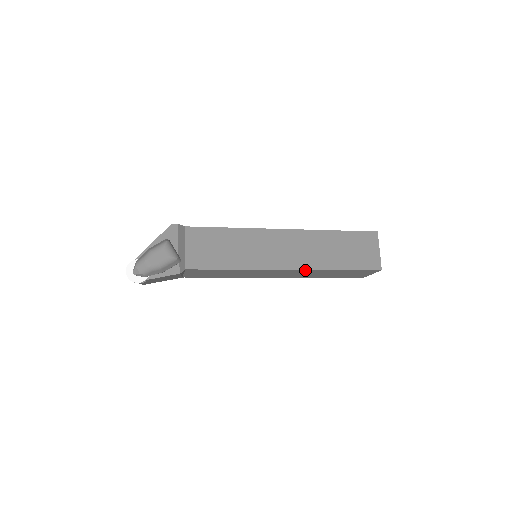
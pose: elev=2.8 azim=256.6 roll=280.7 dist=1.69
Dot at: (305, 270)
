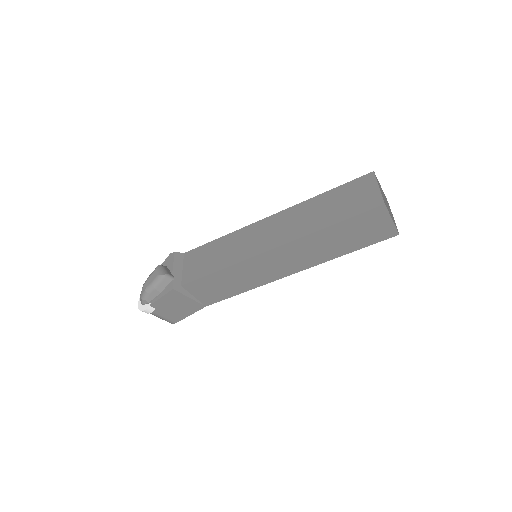
Dot at: (293, 243)
